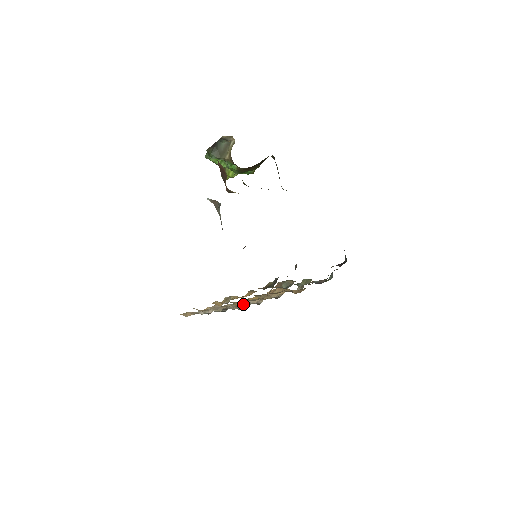
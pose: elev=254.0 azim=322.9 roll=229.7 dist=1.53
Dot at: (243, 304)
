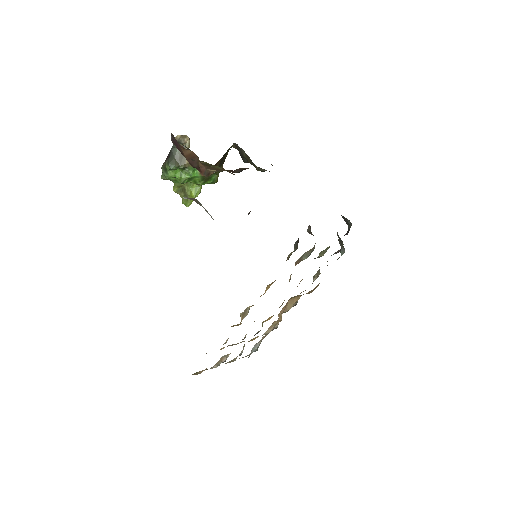
Dot at: (260, 330)
